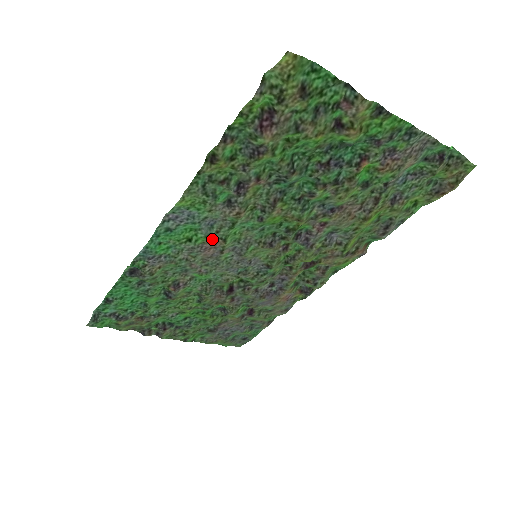
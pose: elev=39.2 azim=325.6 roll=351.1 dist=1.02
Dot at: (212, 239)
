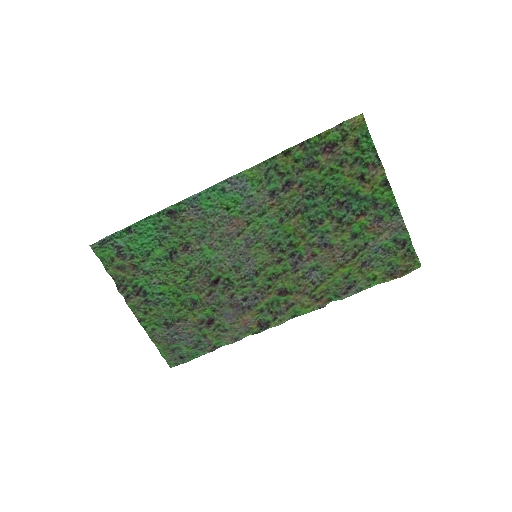
Dot at: (241, 218)
